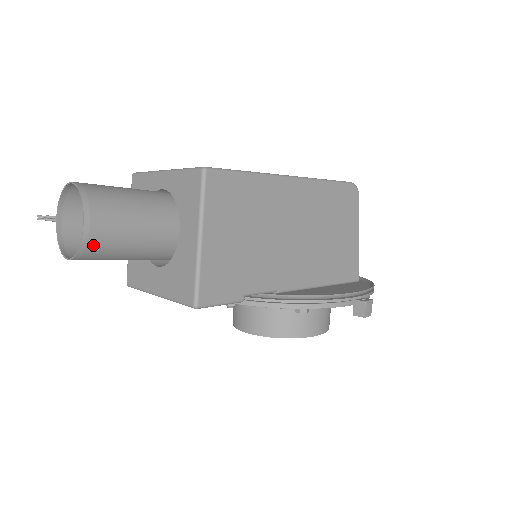
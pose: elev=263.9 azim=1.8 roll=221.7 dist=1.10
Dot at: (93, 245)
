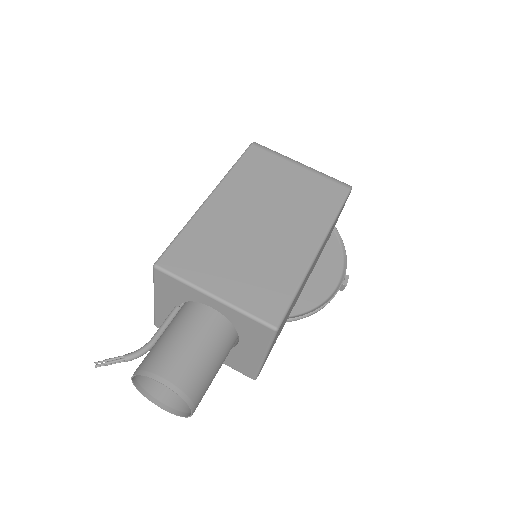
Dot at: occluded
